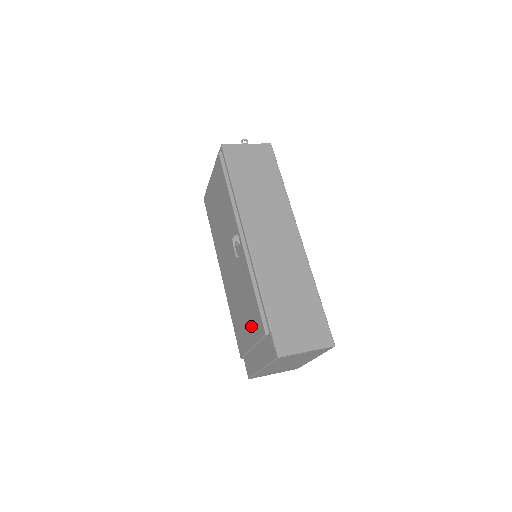
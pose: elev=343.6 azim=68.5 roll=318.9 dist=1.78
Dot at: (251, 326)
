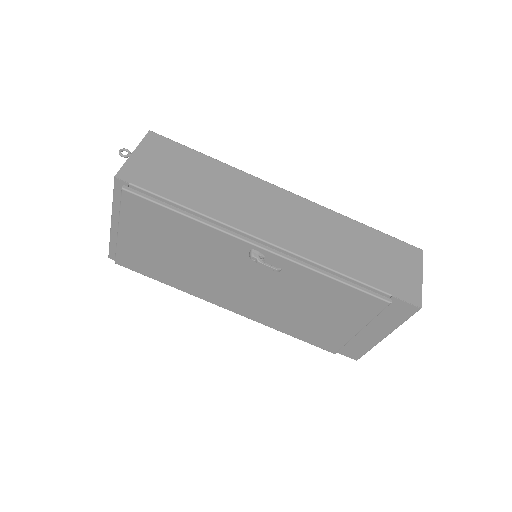
Dot at: (347, 315)
